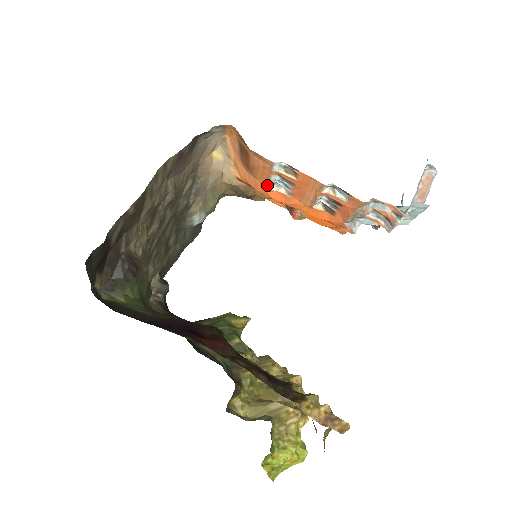
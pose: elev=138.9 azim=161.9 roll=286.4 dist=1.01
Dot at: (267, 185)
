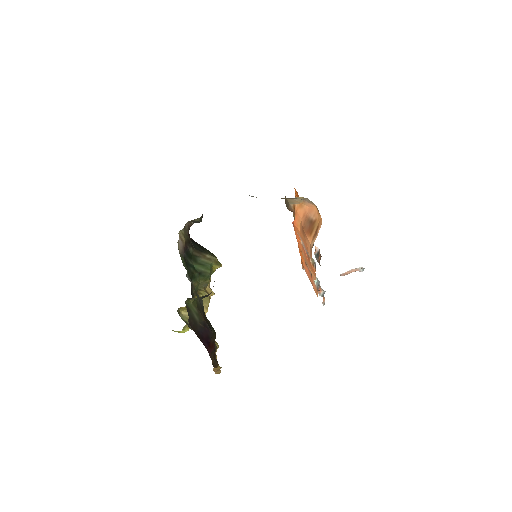
Dot at: (300, 236)
